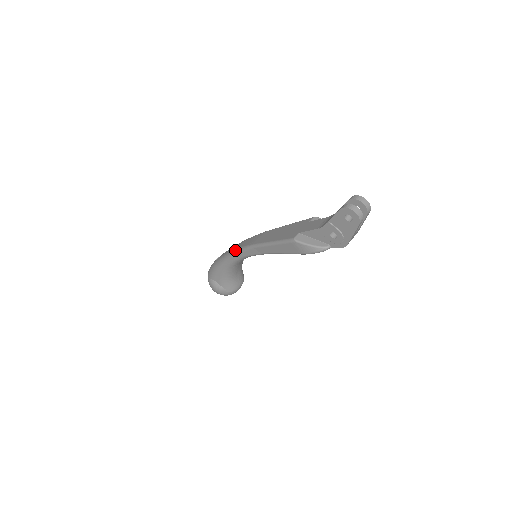
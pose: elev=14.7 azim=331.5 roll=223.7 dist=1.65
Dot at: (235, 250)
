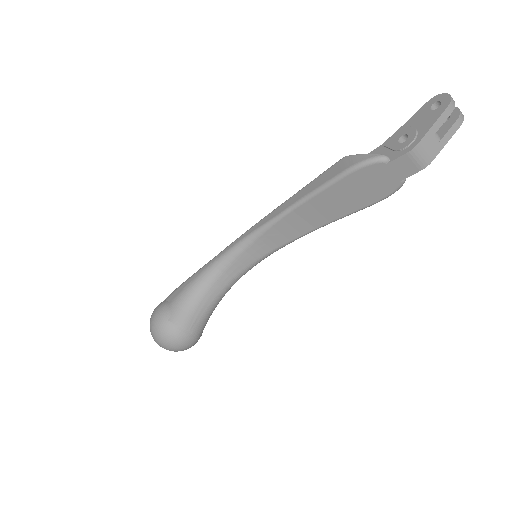
Dot at: occluded
